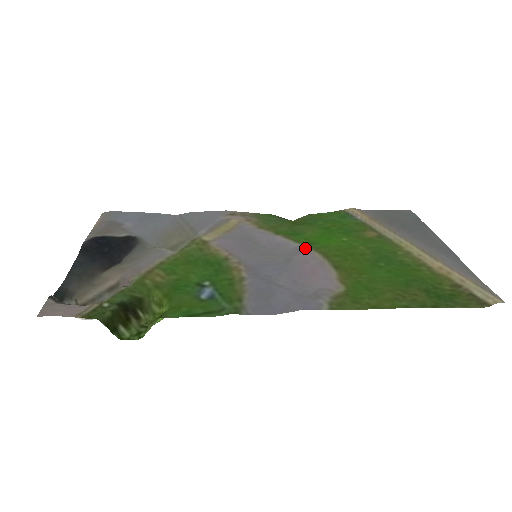
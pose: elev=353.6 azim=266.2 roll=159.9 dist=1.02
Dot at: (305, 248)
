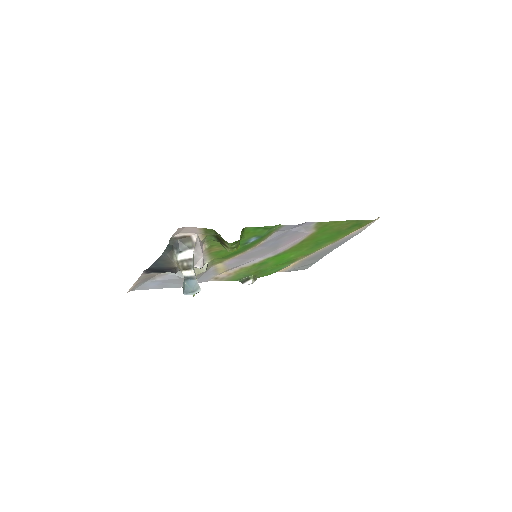
Dot at: (277, 253)
